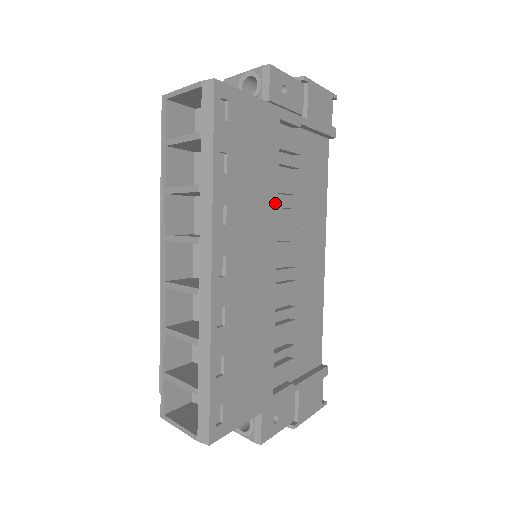
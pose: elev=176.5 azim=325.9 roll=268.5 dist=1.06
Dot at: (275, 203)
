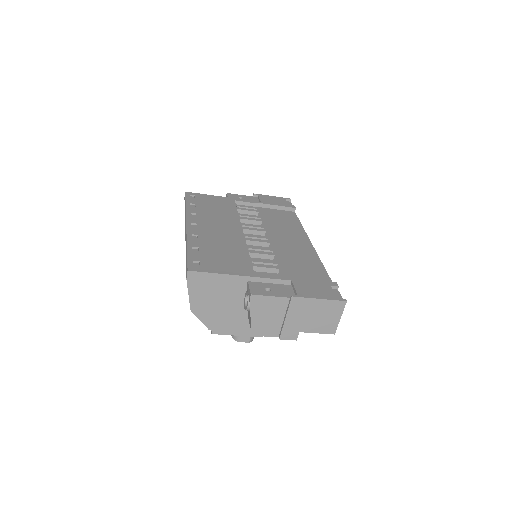
Dot at: (237, 217)
